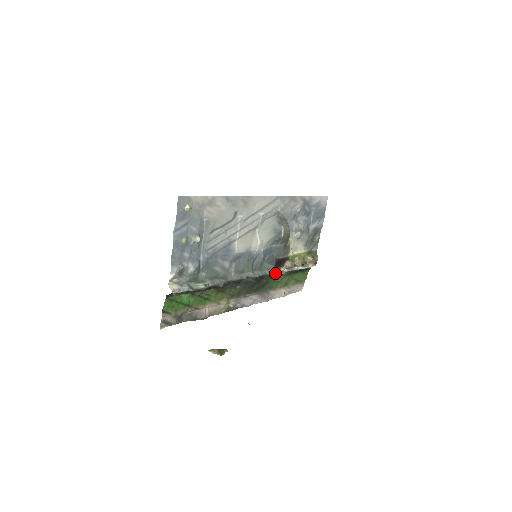
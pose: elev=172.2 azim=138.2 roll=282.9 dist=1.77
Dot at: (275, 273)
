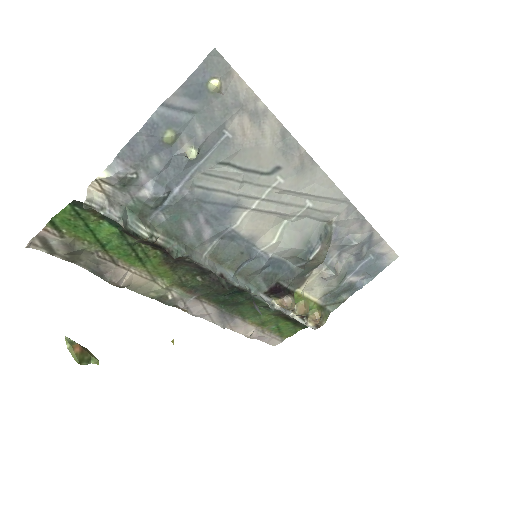
Dot at: (262, 299)
